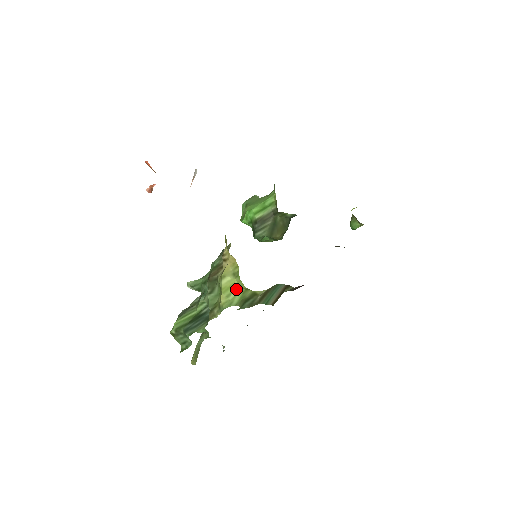
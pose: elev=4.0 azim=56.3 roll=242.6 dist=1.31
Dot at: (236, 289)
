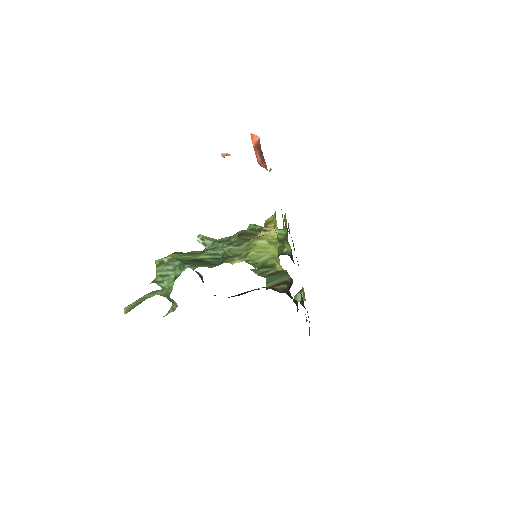
Dot at: (268, 252)
